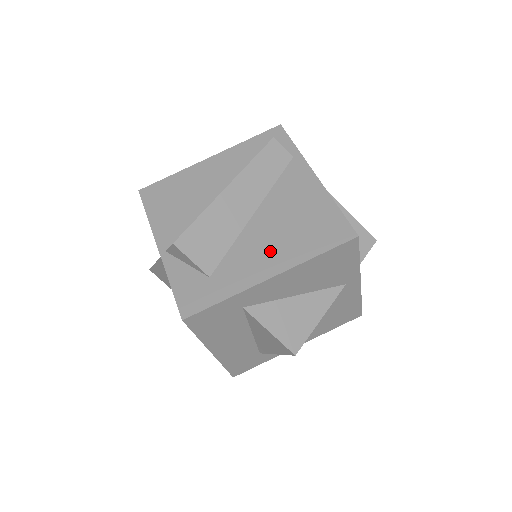
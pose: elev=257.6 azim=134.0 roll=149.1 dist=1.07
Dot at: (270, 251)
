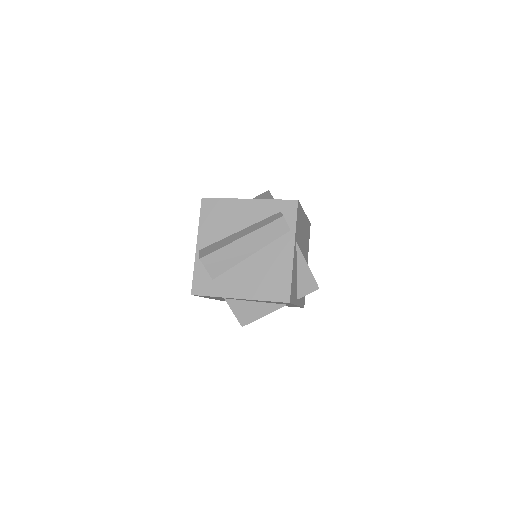
Dot at: (246, 284)
